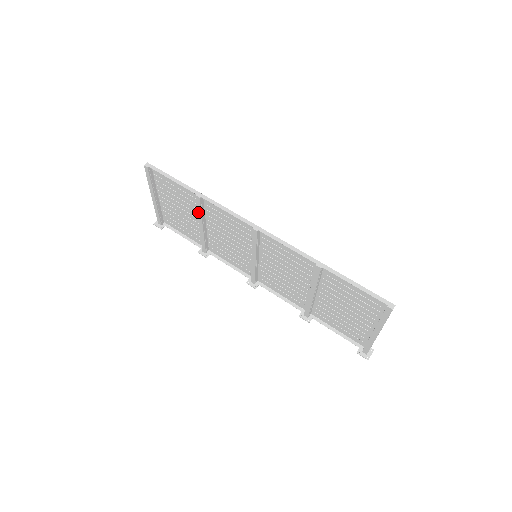
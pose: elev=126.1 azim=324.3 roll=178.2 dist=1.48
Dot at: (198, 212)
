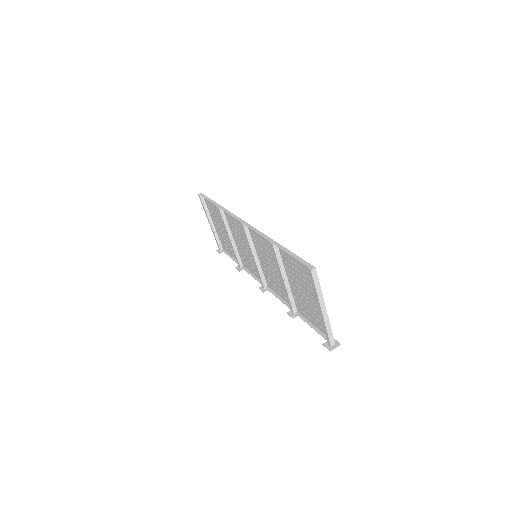
Dot at: (223, 224)
